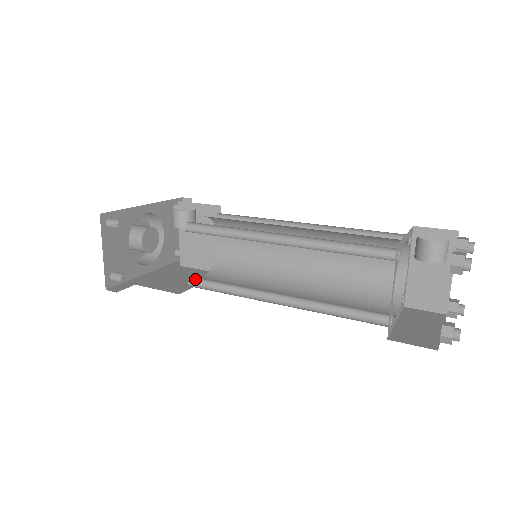
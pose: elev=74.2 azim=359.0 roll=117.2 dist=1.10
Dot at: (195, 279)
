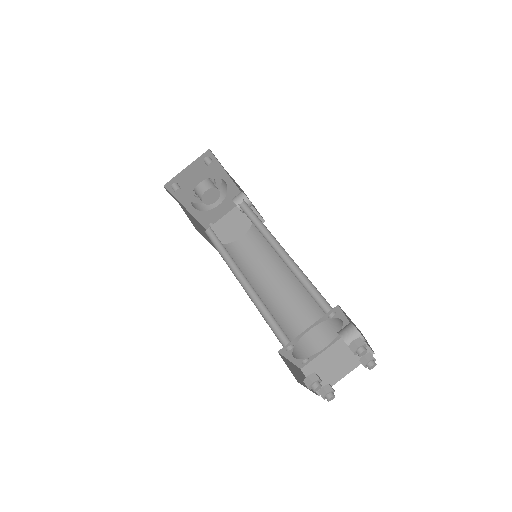
Dot at: (212, 232)
